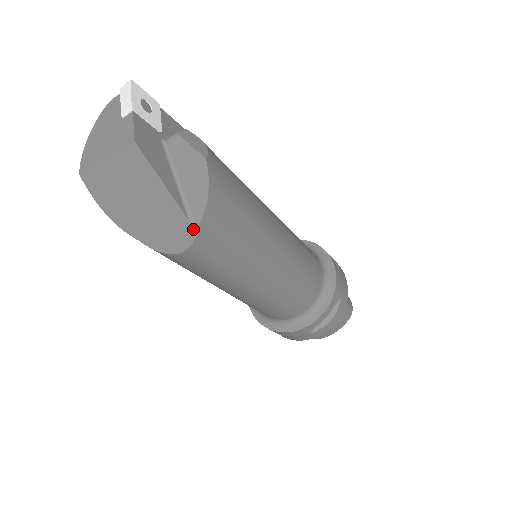
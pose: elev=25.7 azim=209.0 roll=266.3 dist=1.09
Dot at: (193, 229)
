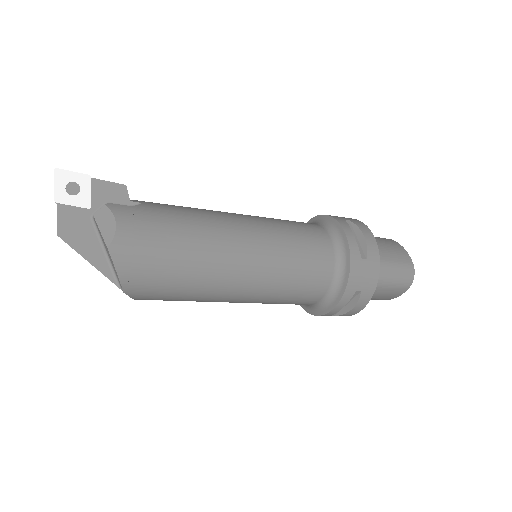
Dot at: (125, 293)
